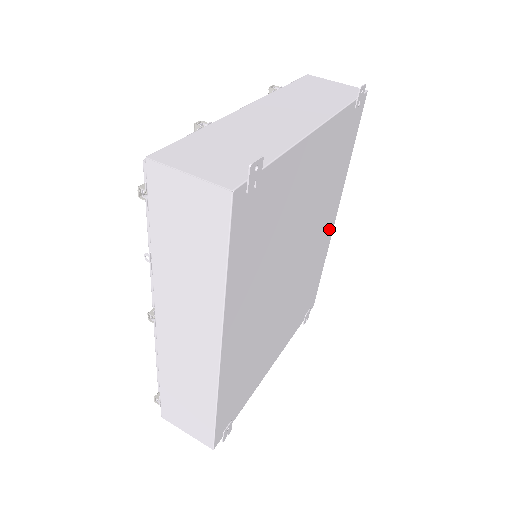
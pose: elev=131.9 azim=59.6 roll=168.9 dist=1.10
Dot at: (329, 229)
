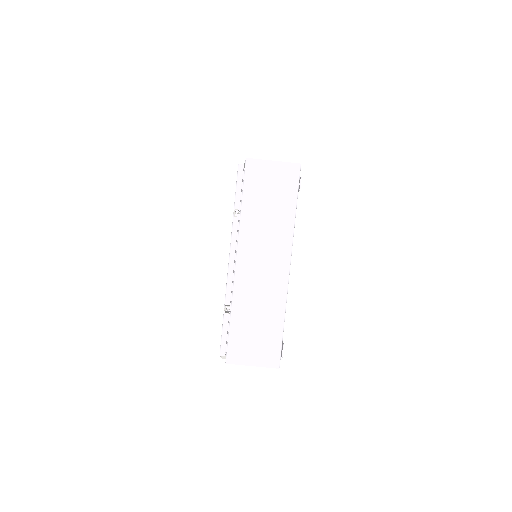
Dot at: occluded
